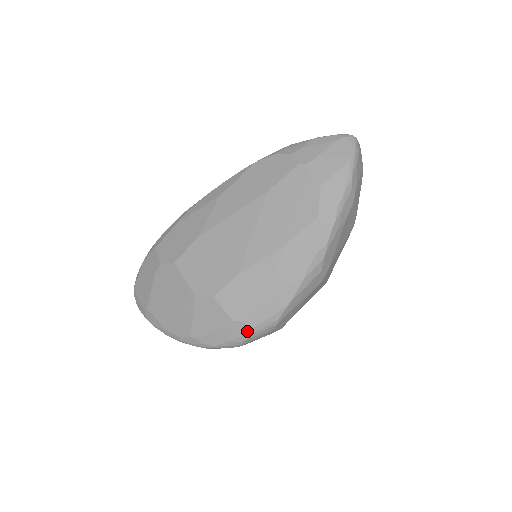
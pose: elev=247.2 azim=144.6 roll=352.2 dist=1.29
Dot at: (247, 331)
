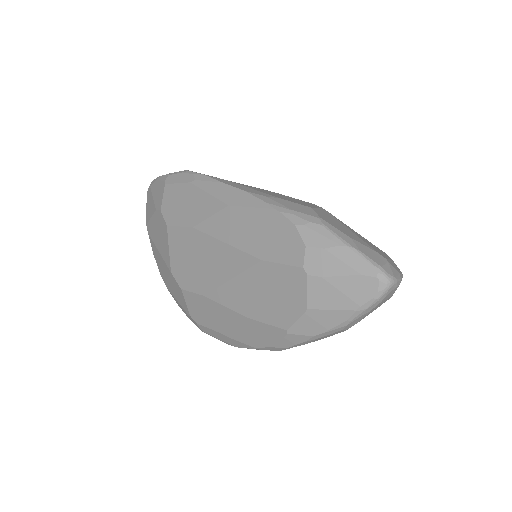
Dot at: (200, 328)
